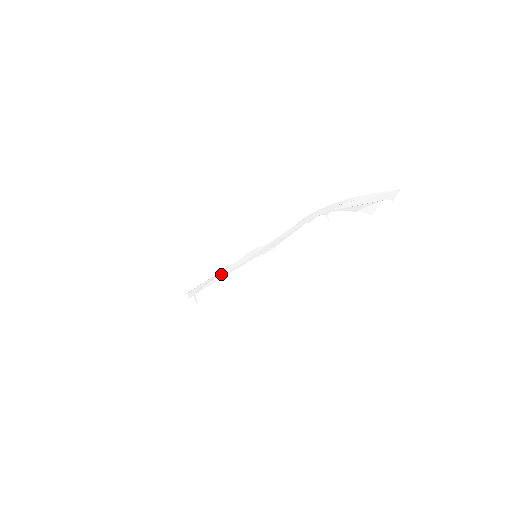
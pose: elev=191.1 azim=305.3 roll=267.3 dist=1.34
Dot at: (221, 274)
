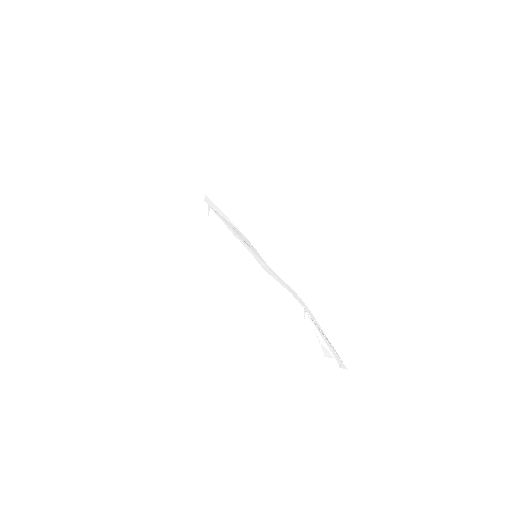
Dot at: (231, 226)
